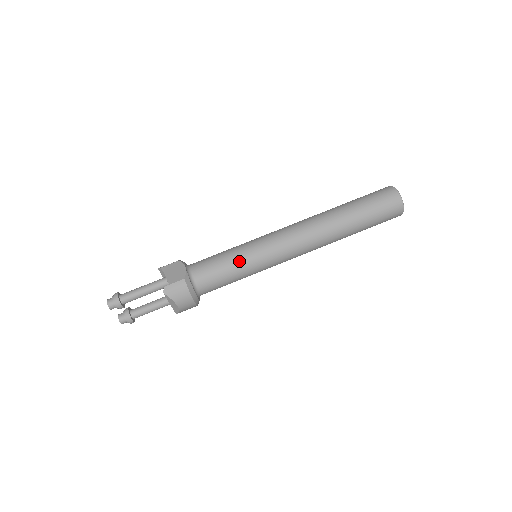
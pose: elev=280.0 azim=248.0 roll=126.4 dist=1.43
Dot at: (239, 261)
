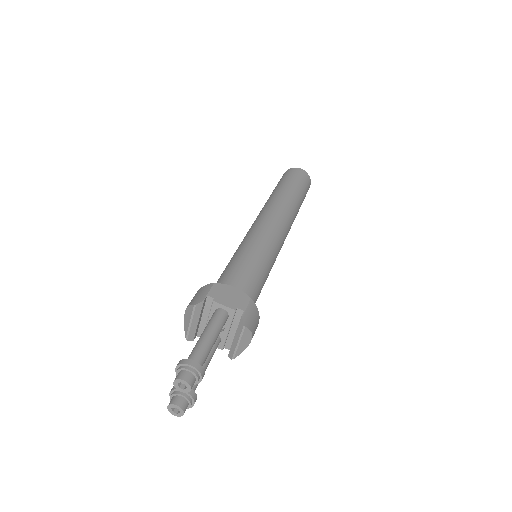
Dot at: (266, 261)
